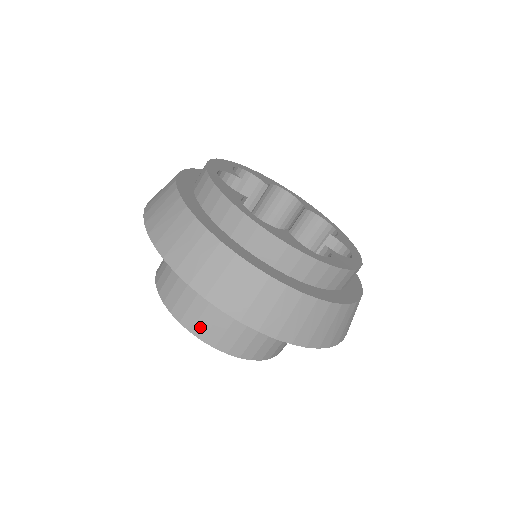
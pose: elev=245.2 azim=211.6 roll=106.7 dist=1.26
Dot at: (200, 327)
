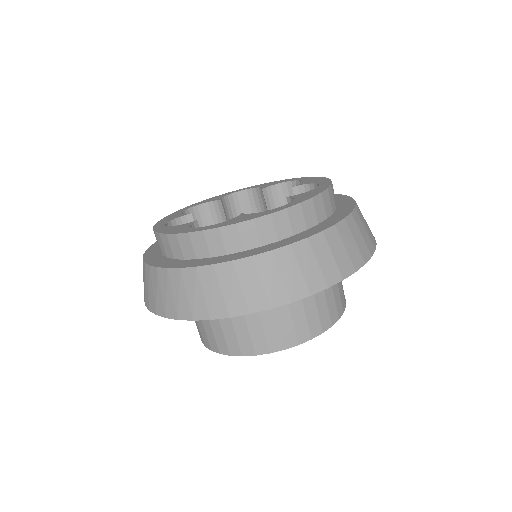
Dot at: (324, 320)
